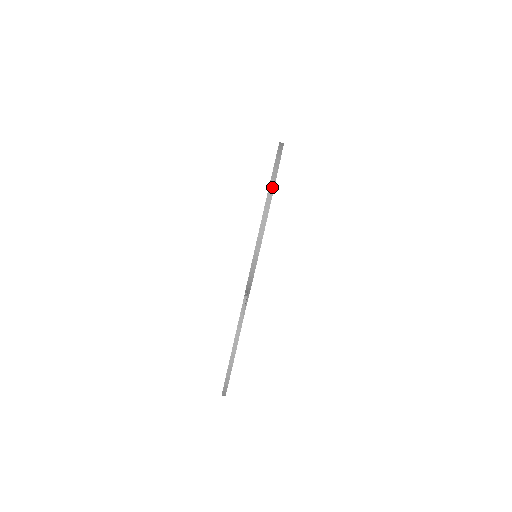
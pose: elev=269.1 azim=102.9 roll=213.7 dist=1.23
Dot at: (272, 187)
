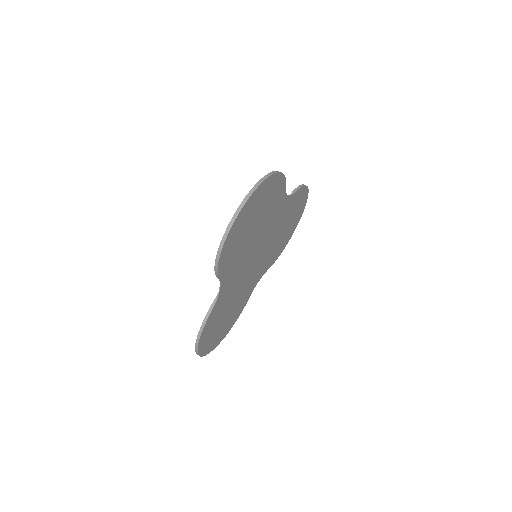
Dot at: (243, 204)
